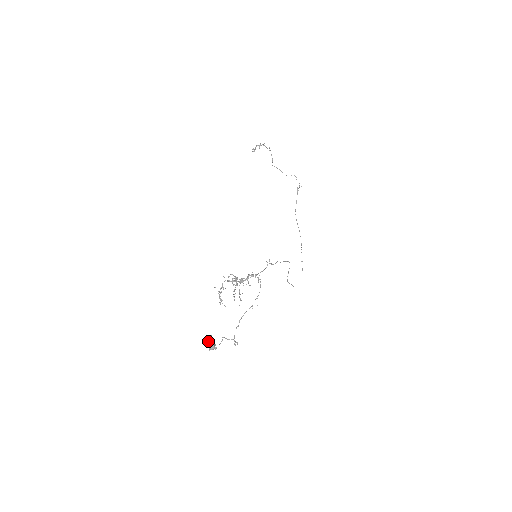
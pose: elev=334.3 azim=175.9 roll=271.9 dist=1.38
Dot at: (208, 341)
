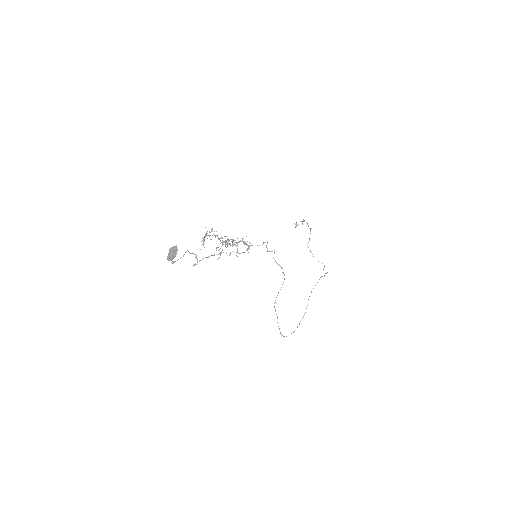
Dot at: (171, 249)
